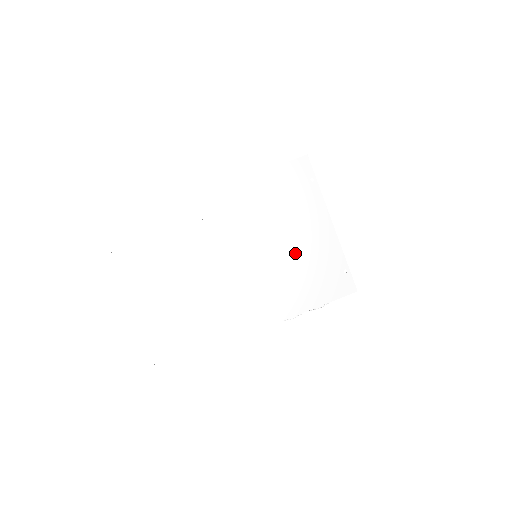
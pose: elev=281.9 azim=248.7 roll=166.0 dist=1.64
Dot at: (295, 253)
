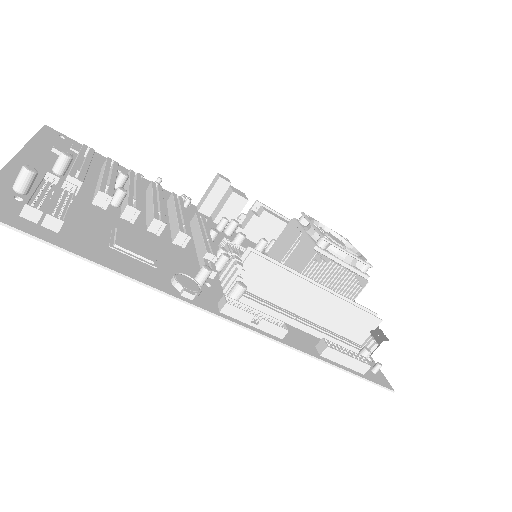
Dot at: occluded
